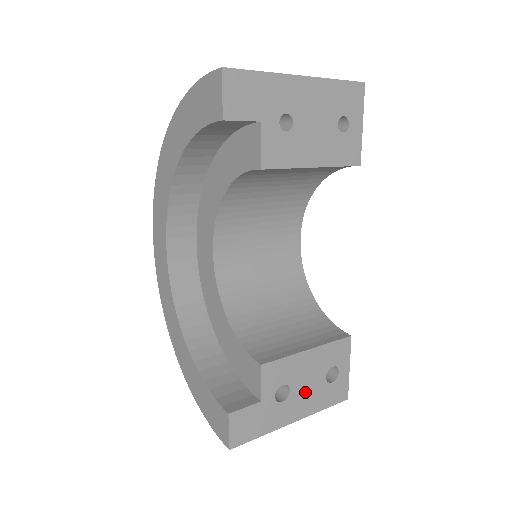
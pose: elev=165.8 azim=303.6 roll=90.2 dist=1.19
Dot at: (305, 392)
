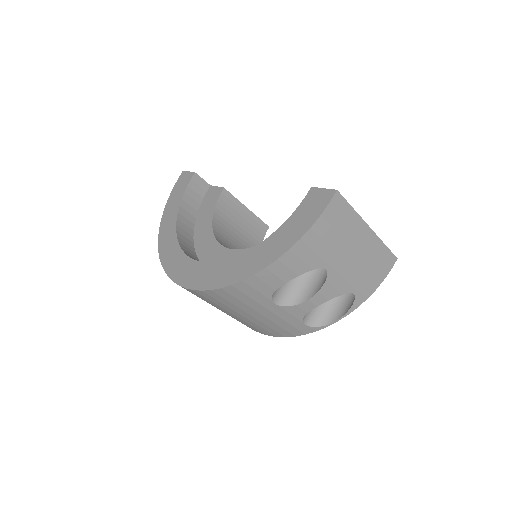
Dot at: occluded
